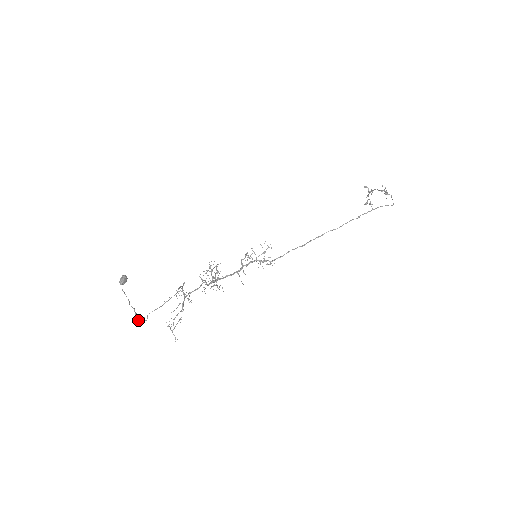
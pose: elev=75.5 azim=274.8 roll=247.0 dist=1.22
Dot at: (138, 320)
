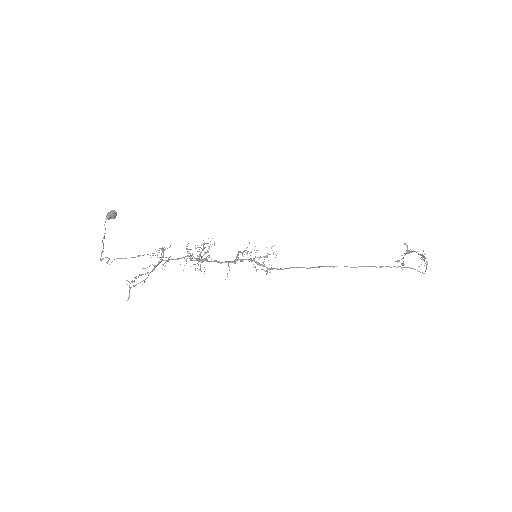
Dot at: (100, 259)
